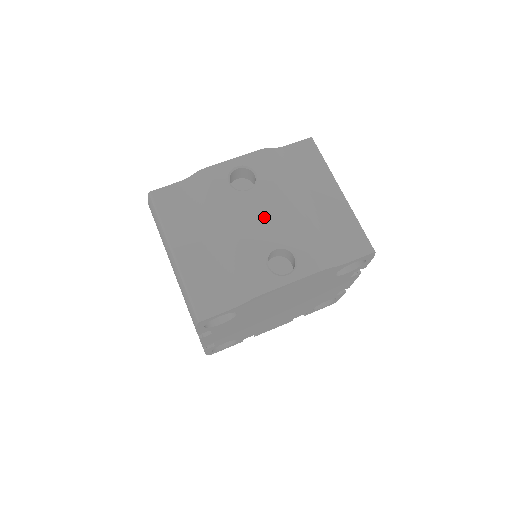
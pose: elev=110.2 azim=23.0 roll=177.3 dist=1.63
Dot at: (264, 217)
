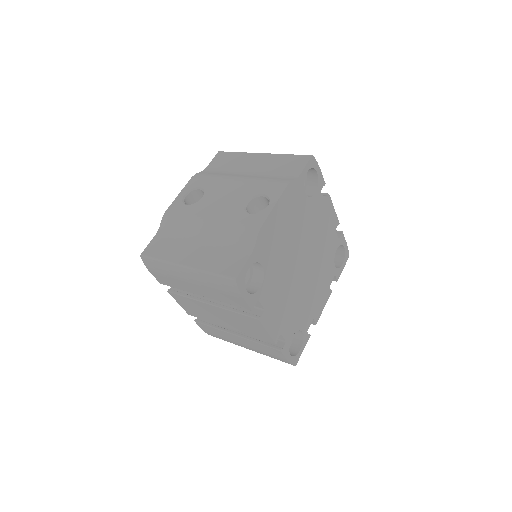
Dot at: (224, 198)
